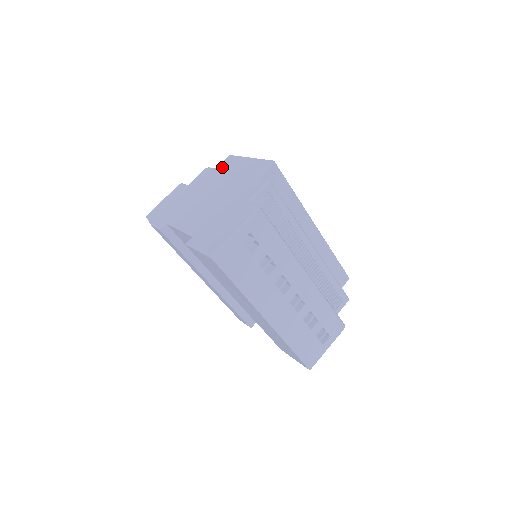
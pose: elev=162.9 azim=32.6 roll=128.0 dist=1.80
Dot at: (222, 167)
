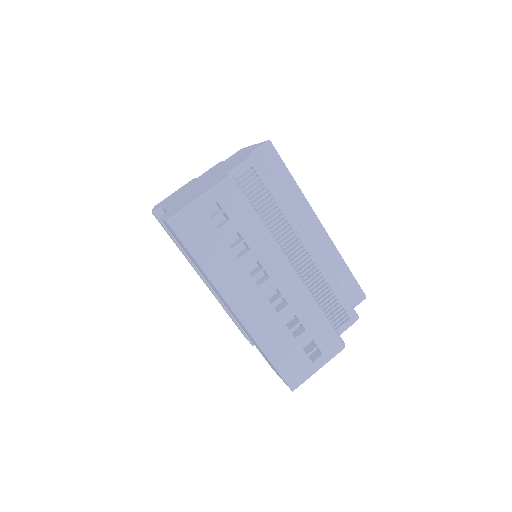
Dot at: (230, 157)
